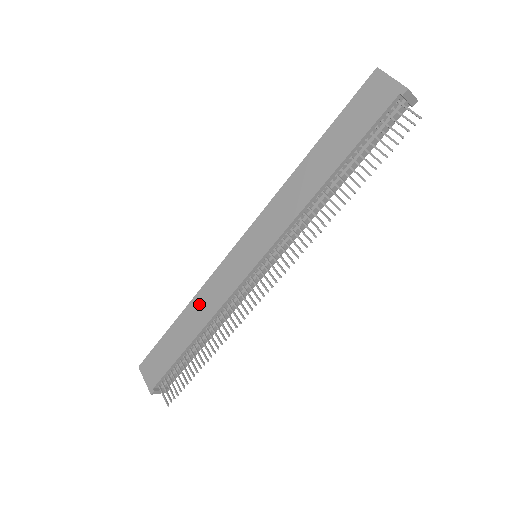
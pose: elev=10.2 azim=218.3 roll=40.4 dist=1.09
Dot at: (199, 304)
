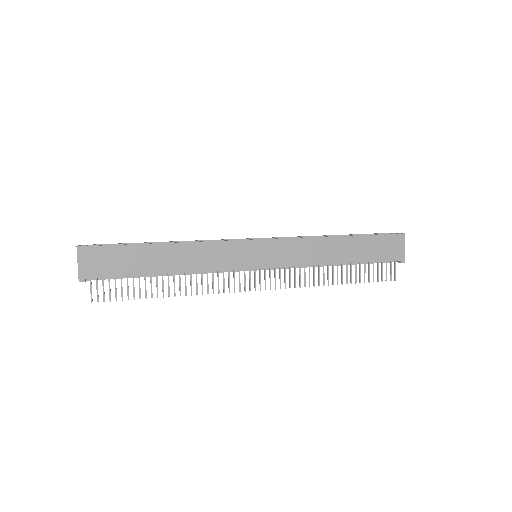
Dot at: (190, 252)
